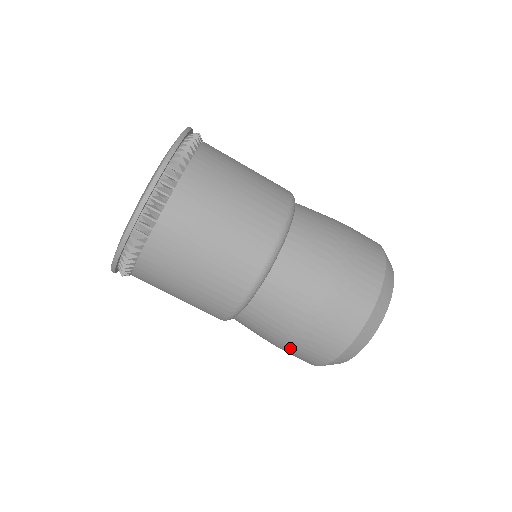
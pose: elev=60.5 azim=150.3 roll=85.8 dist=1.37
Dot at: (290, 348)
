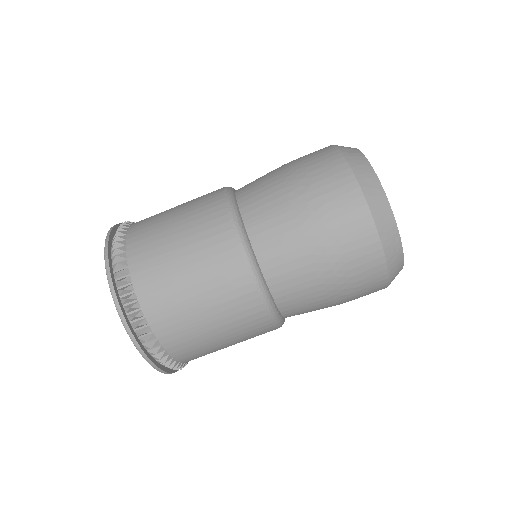
Dot at: (328, 239)
